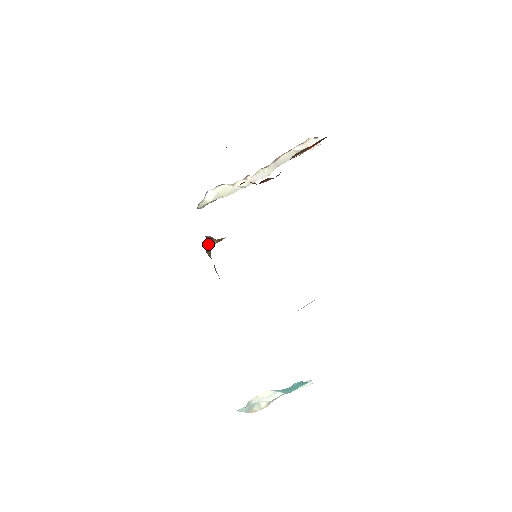
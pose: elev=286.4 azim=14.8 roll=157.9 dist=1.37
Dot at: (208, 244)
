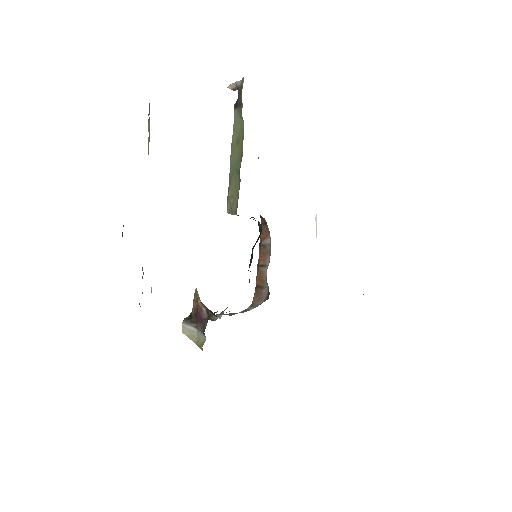
Dot at: occluded
